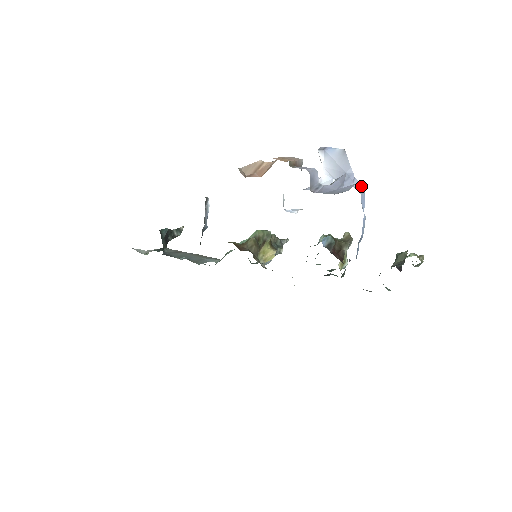
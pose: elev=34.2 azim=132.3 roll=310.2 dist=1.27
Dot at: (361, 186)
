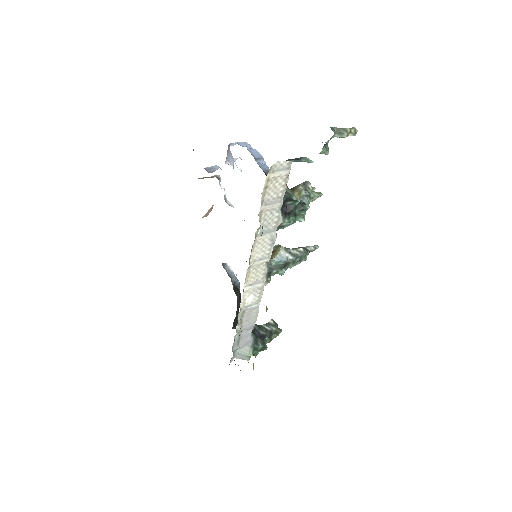
Dot at: (241, 142)
